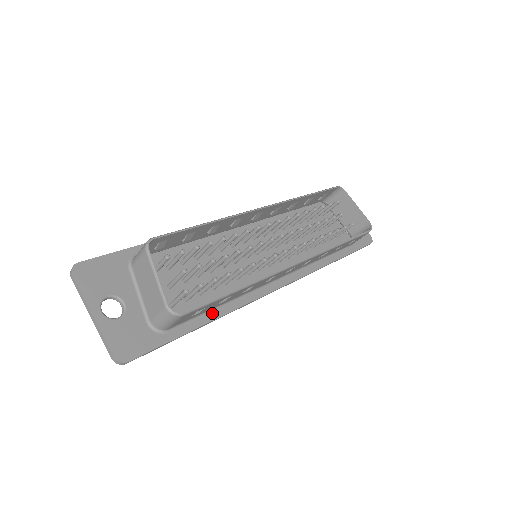
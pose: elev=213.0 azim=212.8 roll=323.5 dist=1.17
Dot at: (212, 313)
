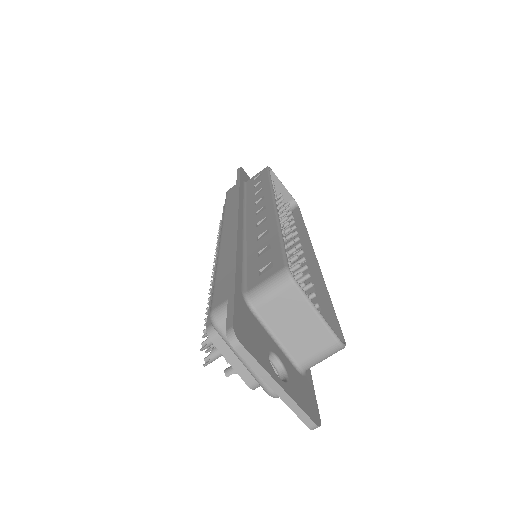
Dot at: occluded
